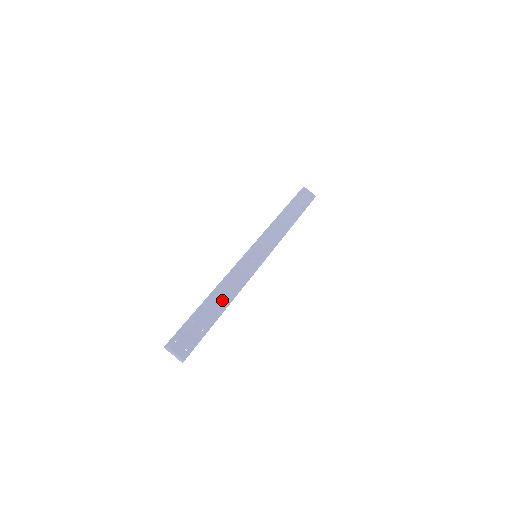
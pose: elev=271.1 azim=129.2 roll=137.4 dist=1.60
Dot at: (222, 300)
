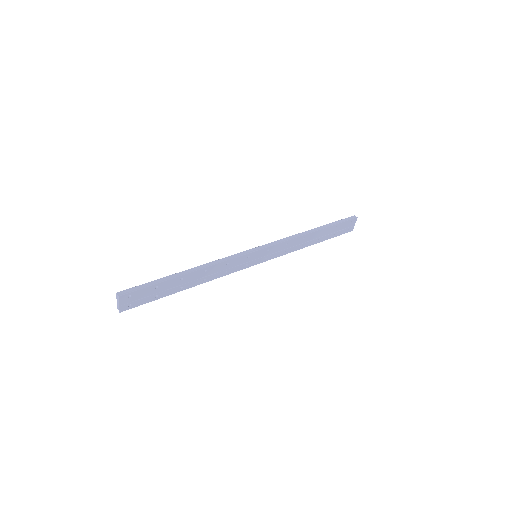
Dot at: (194, 281)
